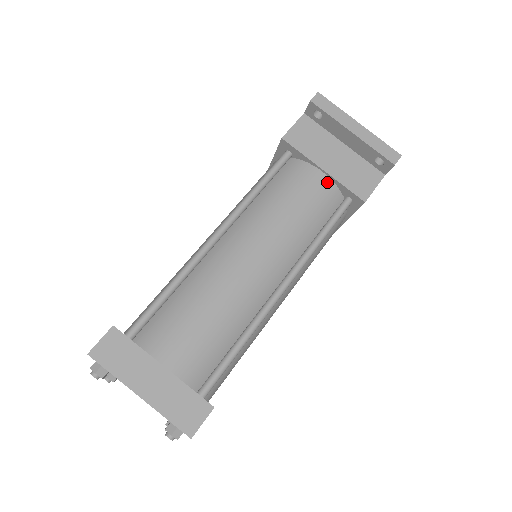
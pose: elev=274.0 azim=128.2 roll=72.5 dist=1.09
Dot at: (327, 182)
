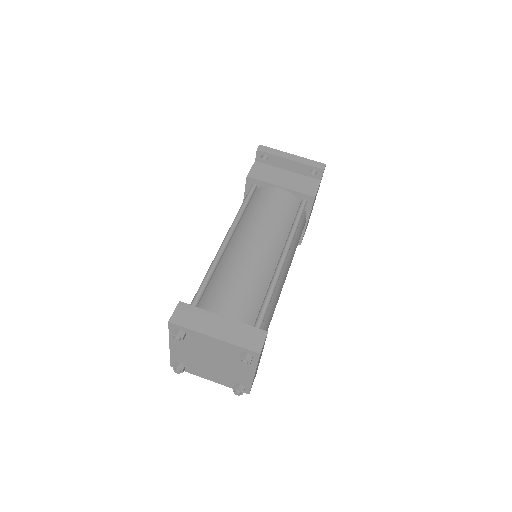
Dot at: (286, 193)
